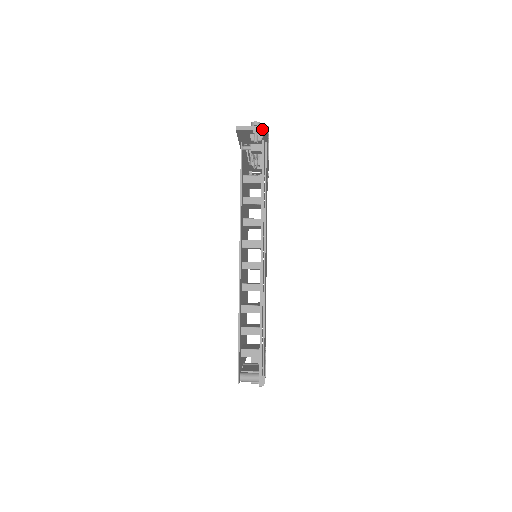
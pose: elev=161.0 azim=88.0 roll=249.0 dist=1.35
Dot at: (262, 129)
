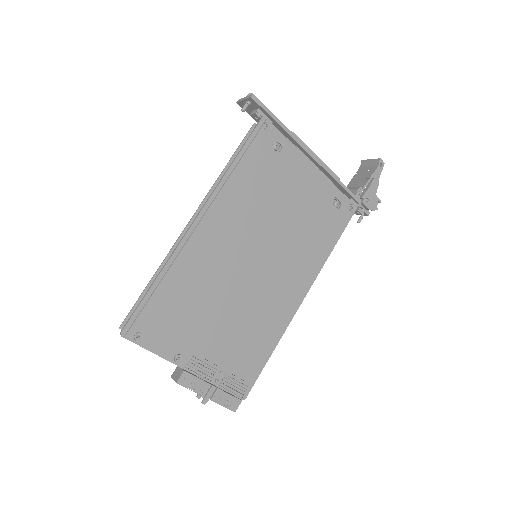
Dot at: (248, 97)
